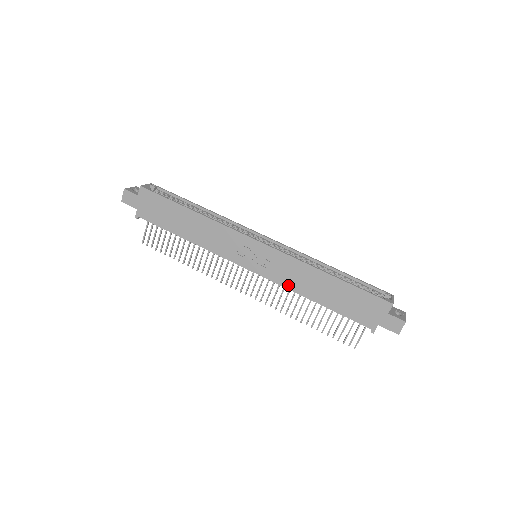
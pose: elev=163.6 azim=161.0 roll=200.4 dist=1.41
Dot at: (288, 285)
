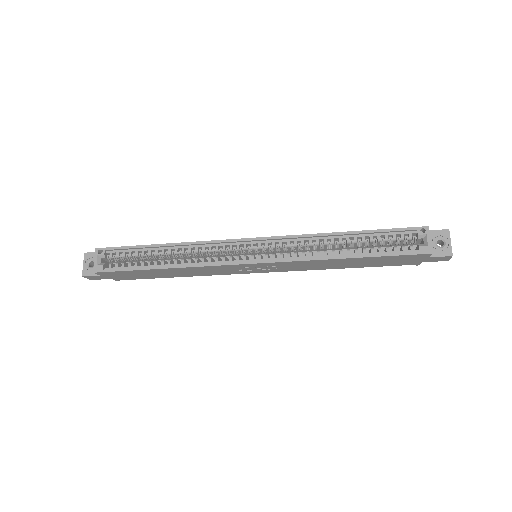
Dot at: (307, 269)
